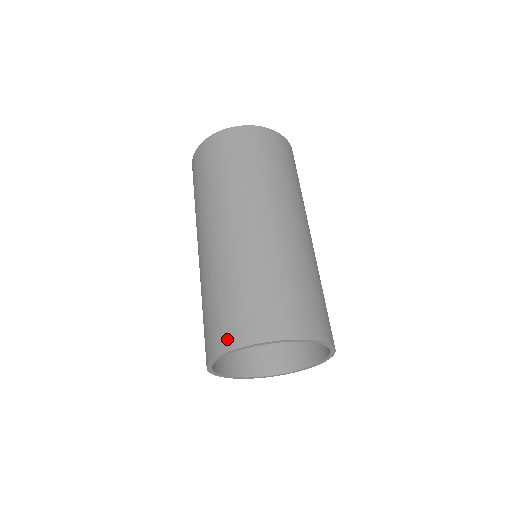
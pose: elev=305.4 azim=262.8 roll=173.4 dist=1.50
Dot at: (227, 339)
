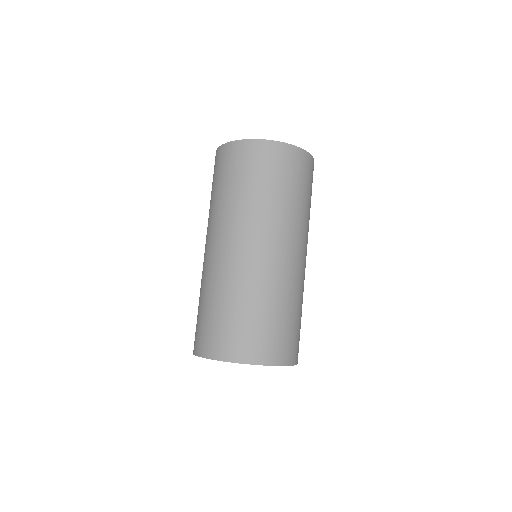
Dot at: (210, 349)
